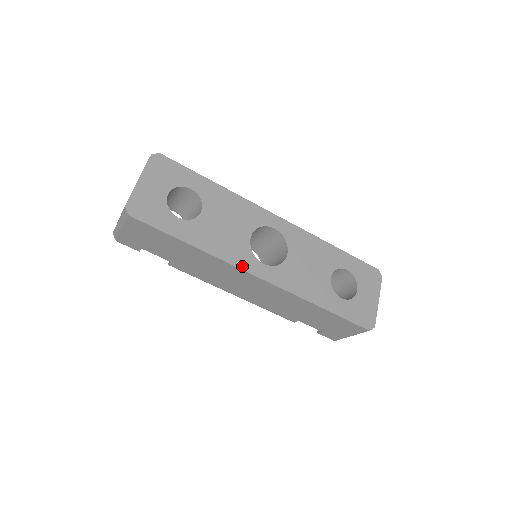
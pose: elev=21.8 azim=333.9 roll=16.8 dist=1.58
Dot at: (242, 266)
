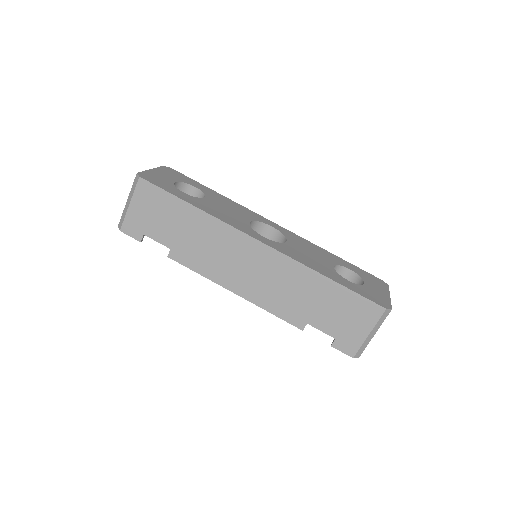
Dot at: (242, 230)
